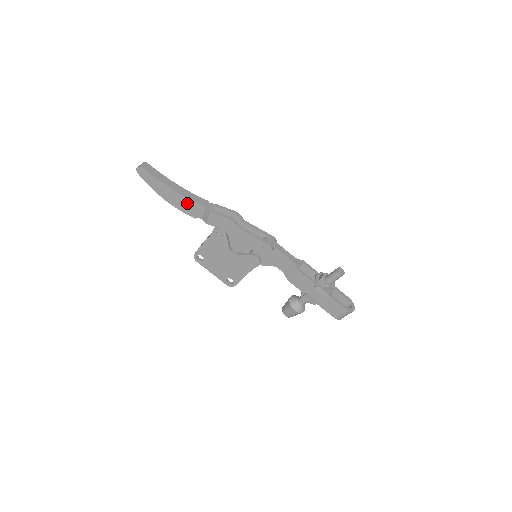
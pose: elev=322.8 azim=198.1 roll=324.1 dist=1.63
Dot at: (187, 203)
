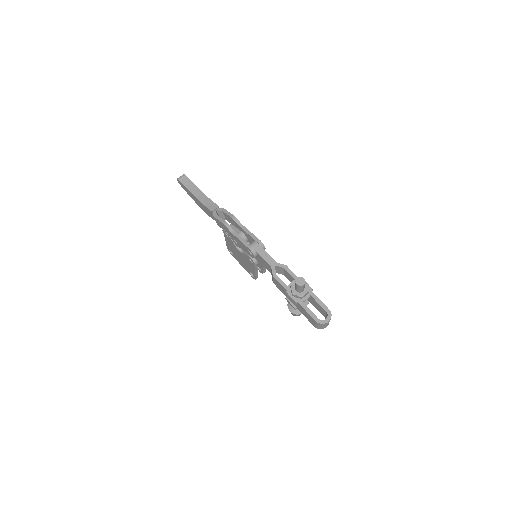
Dot at: (205, 208)
